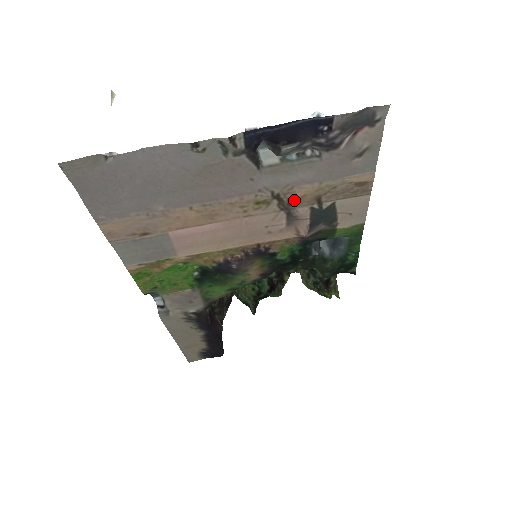
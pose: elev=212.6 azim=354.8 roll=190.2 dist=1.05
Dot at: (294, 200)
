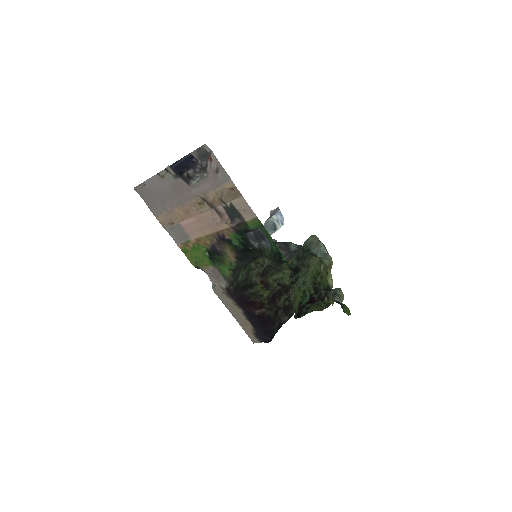
Dot at: (212, 201)
